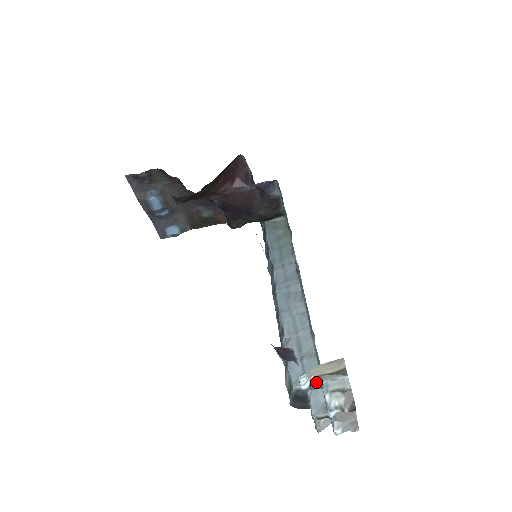
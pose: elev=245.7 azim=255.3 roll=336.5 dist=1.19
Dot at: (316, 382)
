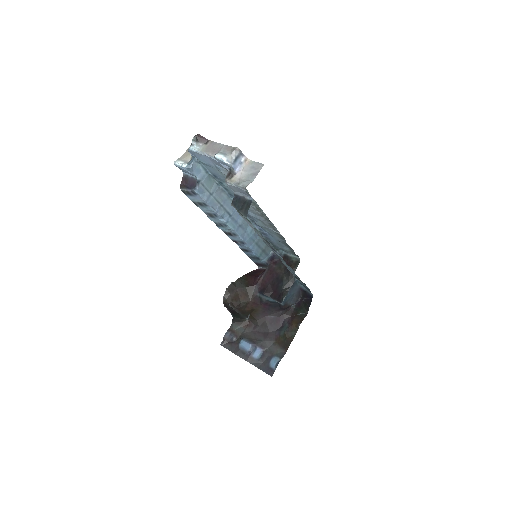
Dot at: (191, 161)
